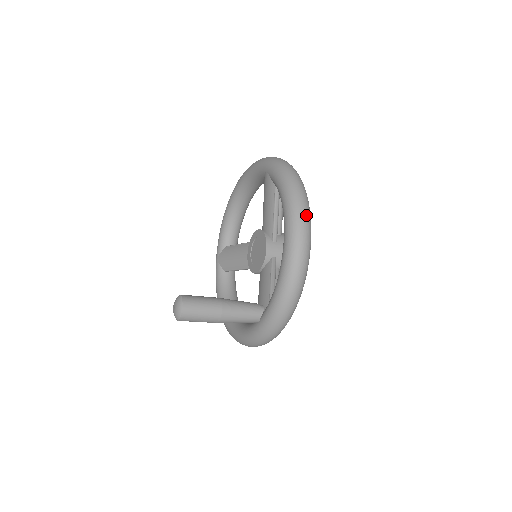
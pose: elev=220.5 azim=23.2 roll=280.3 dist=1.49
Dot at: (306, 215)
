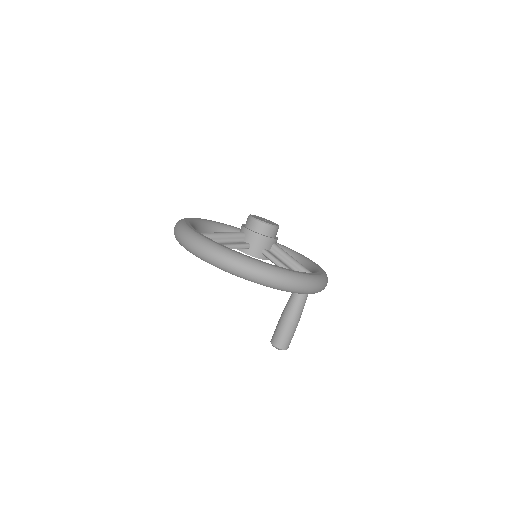
Dot at: (240, 266)
